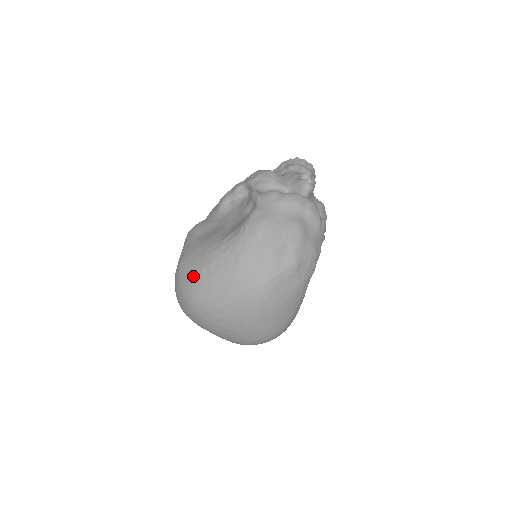
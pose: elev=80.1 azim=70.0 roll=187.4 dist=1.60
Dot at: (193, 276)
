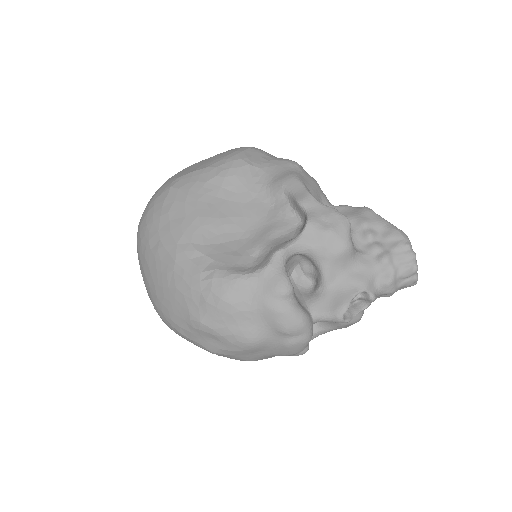
Dot at: (151, 224)
